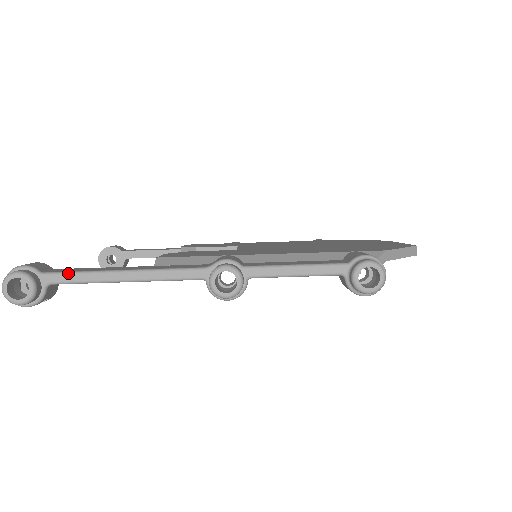
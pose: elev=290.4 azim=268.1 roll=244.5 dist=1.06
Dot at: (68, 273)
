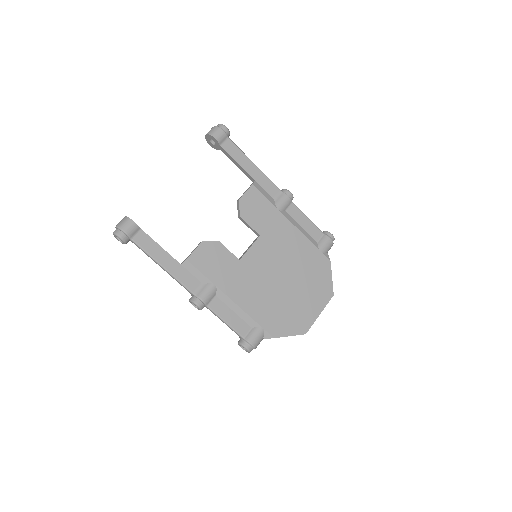
Dot at: (141, 249)
